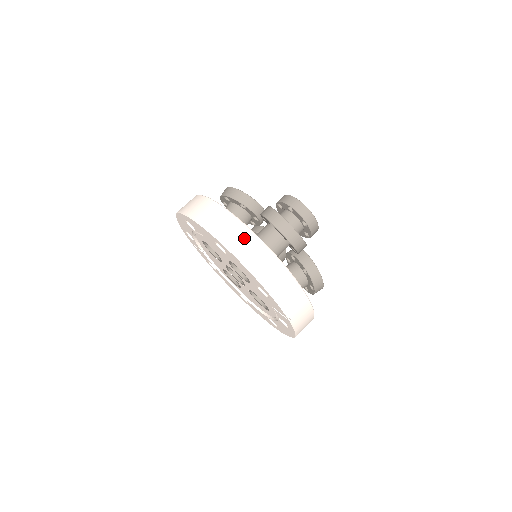
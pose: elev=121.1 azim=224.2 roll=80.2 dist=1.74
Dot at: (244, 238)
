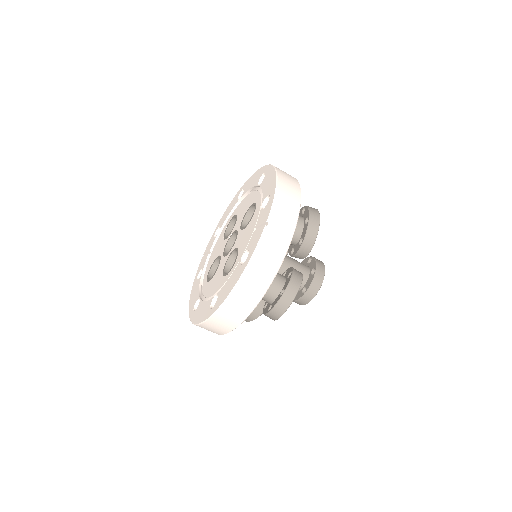
Dot at: (288, 174)
